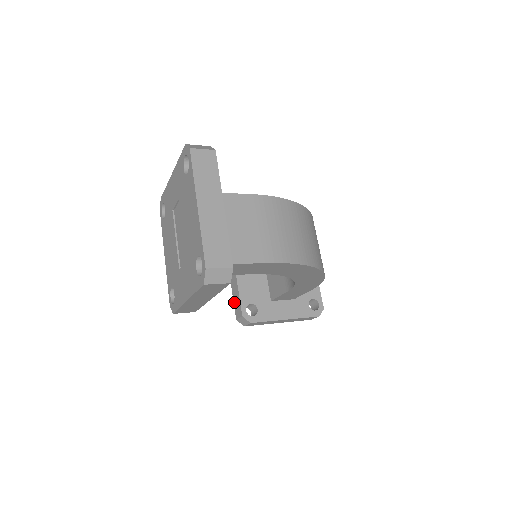
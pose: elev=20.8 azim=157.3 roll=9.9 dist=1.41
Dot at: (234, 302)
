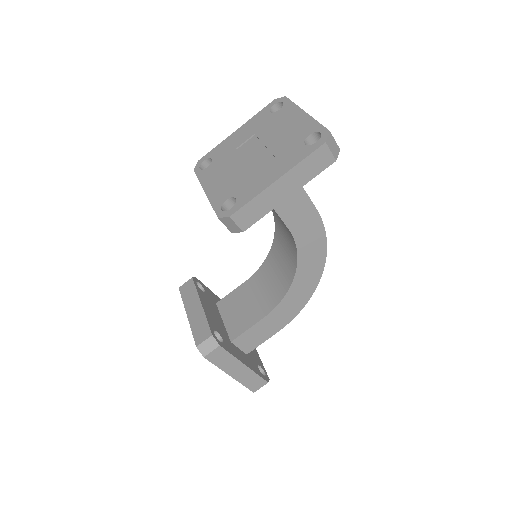
Dot at: (193, 330)
